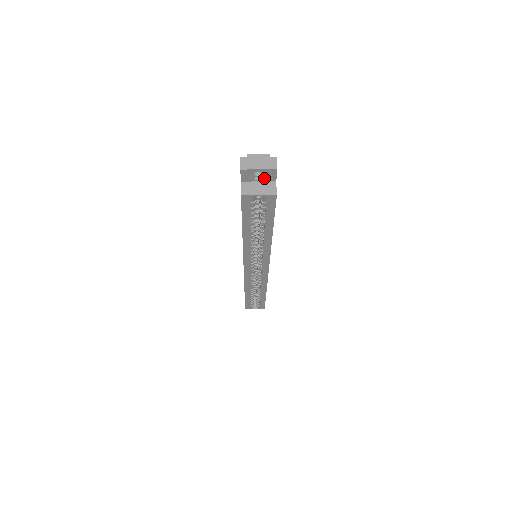
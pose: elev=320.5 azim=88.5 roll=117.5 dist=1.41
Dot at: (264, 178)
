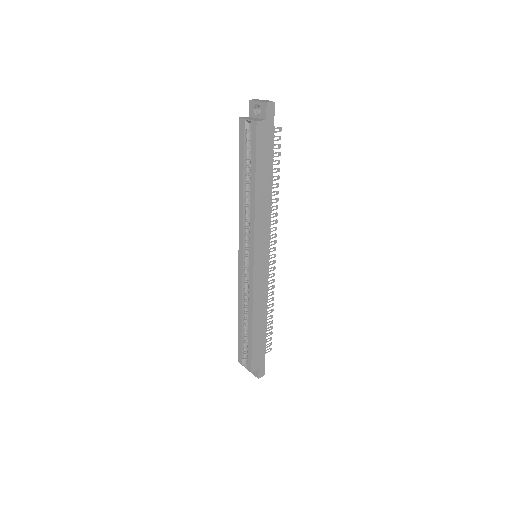
Dot at: (260, 114)
